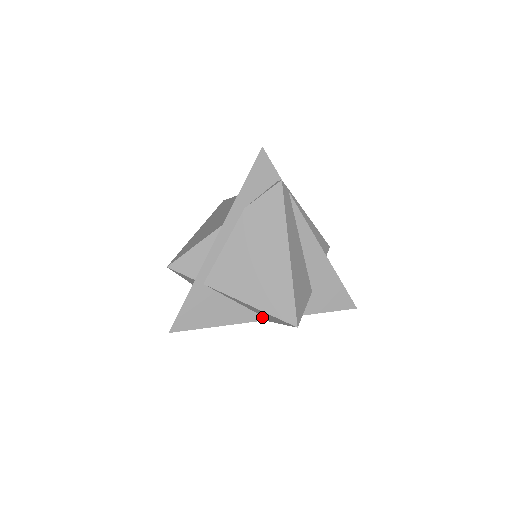
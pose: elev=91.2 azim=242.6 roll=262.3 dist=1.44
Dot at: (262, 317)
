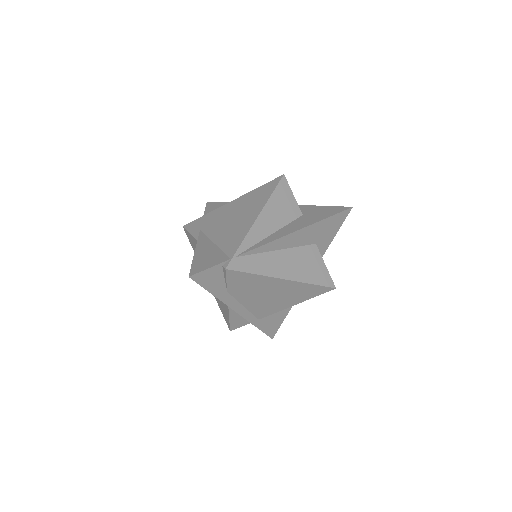
Dot at: occluded
